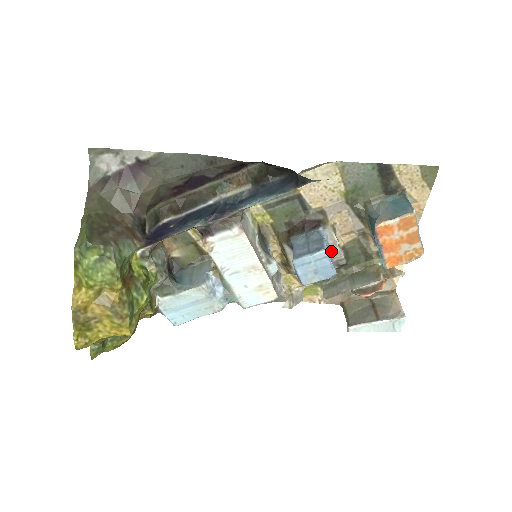
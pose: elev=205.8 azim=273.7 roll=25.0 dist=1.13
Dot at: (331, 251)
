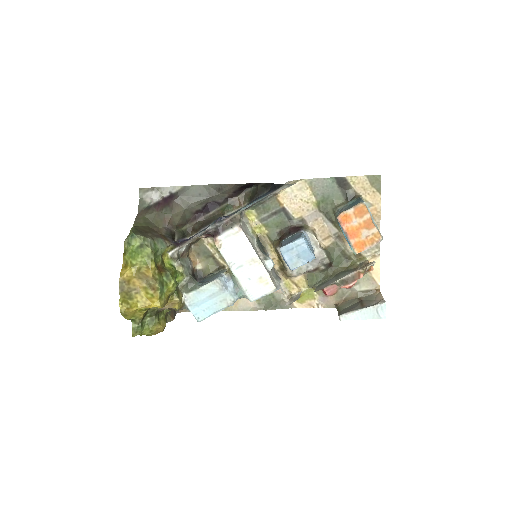
Dot at: (315, 251)
